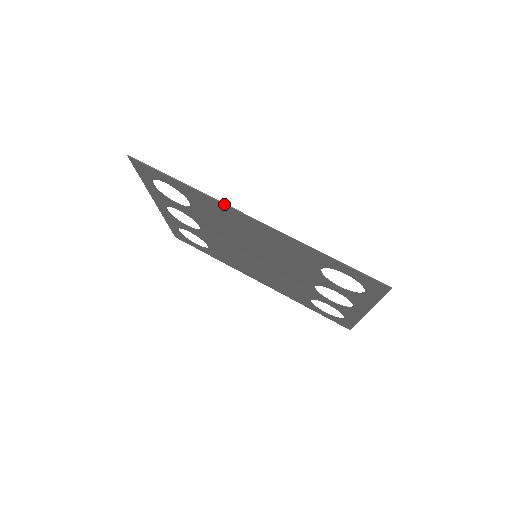
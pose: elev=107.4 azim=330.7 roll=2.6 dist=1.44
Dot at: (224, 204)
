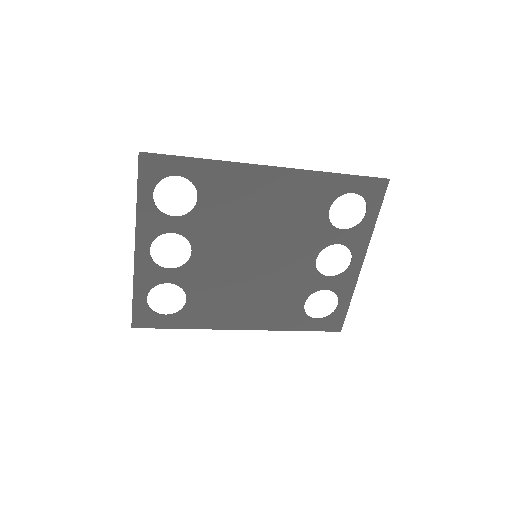
Dot at: (247, 163)
